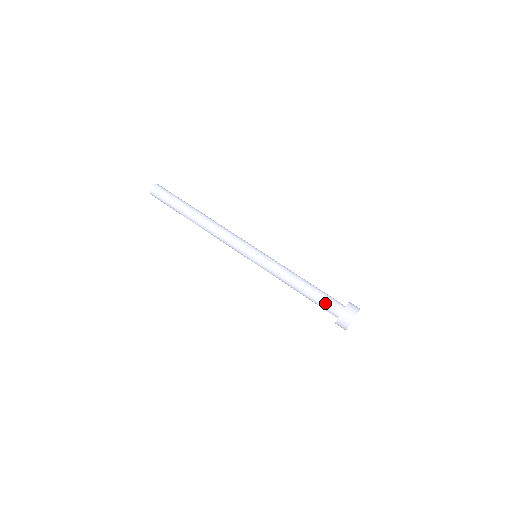
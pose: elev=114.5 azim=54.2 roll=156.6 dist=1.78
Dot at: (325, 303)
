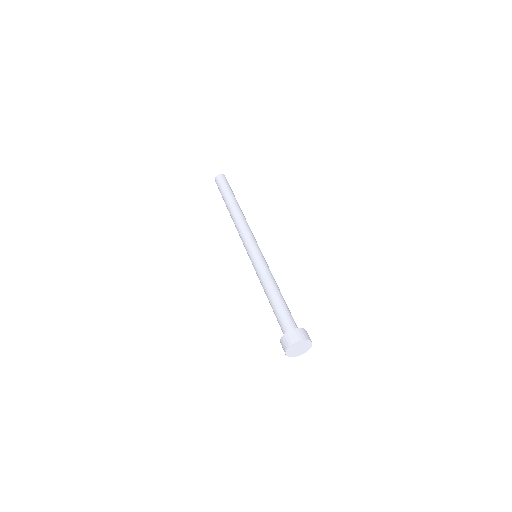
Dot at: (288, 316)
